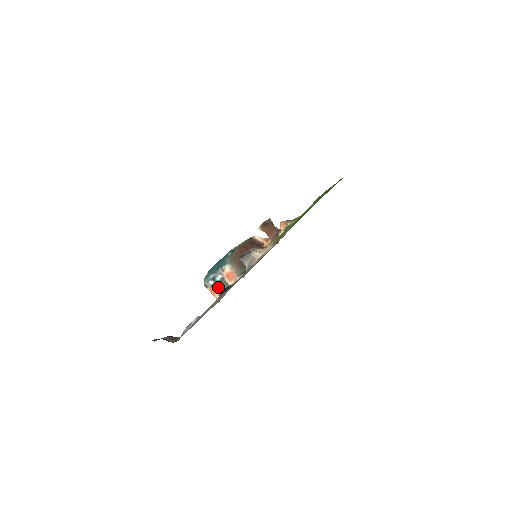
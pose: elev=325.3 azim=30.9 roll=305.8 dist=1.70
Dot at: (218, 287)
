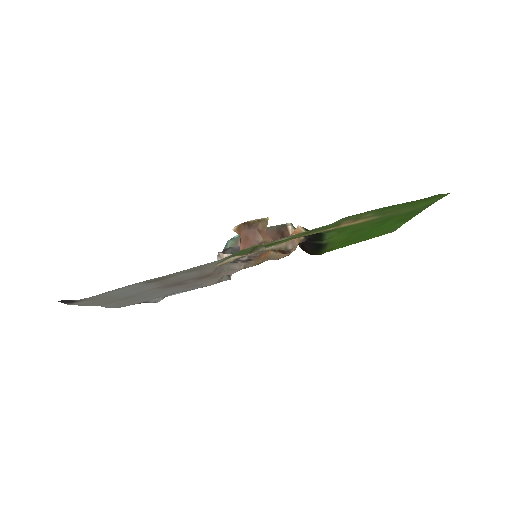
Dot at: occluded
